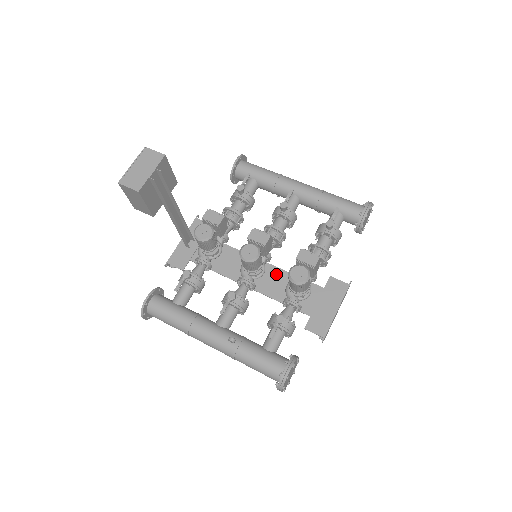
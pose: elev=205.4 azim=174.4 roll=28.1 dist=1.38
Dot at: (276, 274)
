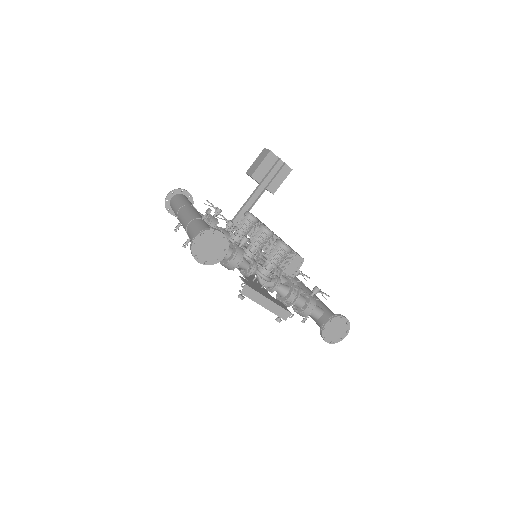
Dot at: occluded
